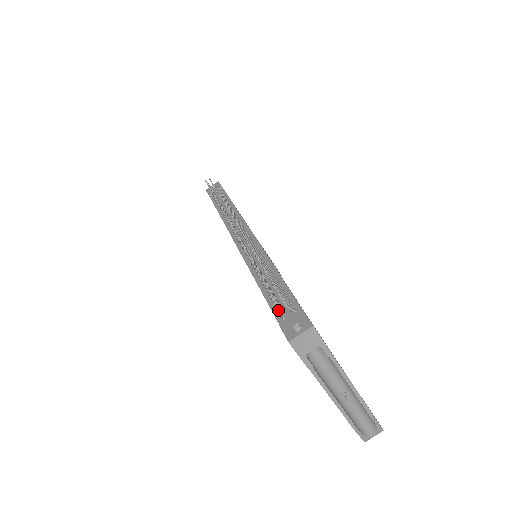
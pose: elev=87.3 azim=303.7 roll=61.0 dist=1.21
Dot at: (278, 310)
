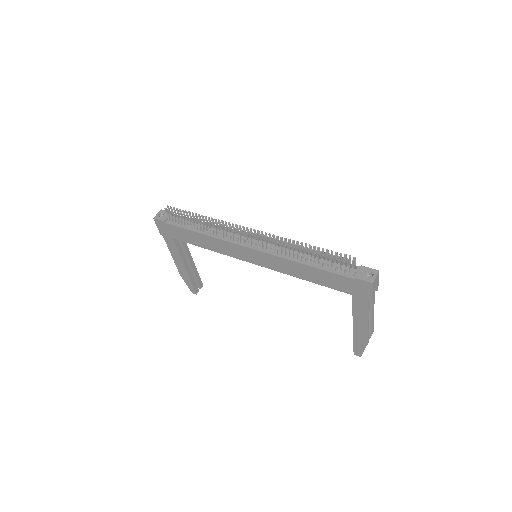
Dot at: (344, 272)
